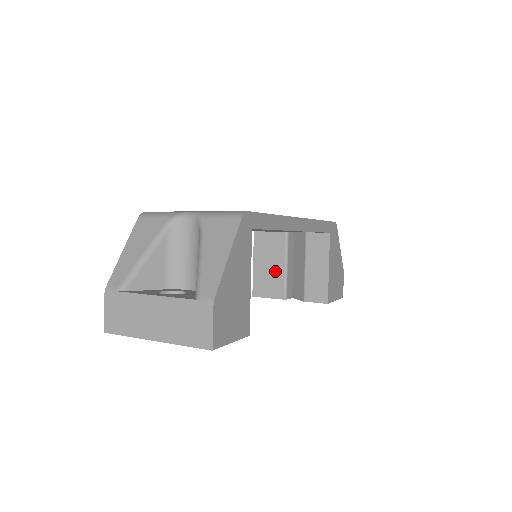
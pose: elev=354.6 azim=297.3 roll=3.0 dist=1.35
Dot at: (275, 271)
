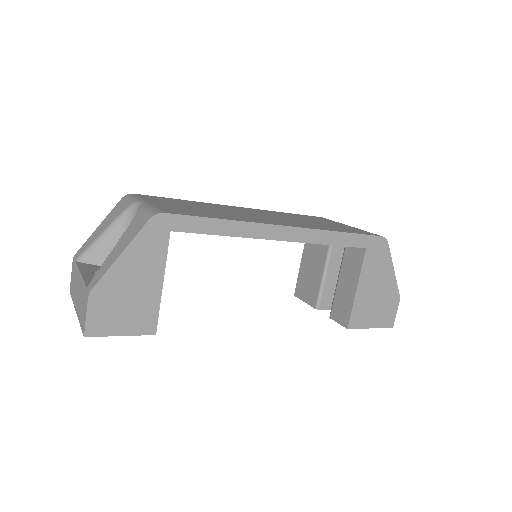
Dot at: (315, 275)
